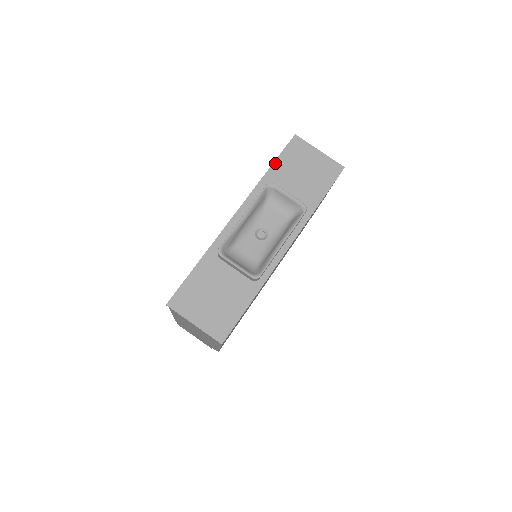
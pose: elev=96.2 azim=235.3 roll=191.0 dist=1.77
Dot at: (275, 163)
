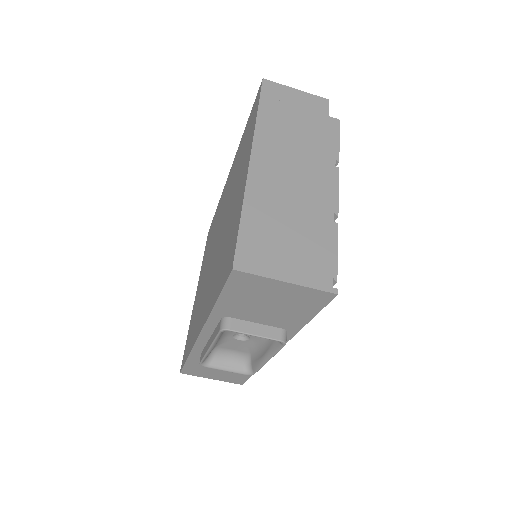
Dot at: (220, 300)
